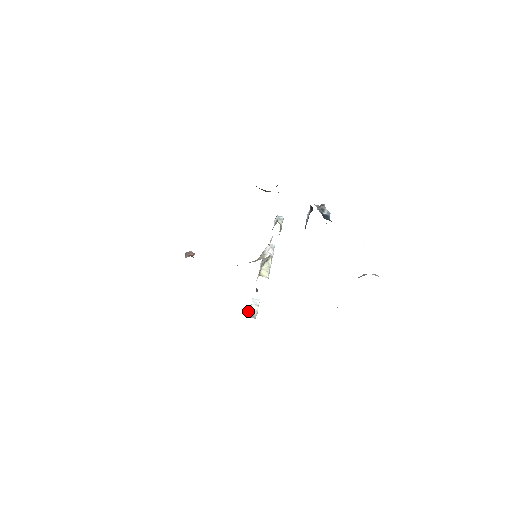
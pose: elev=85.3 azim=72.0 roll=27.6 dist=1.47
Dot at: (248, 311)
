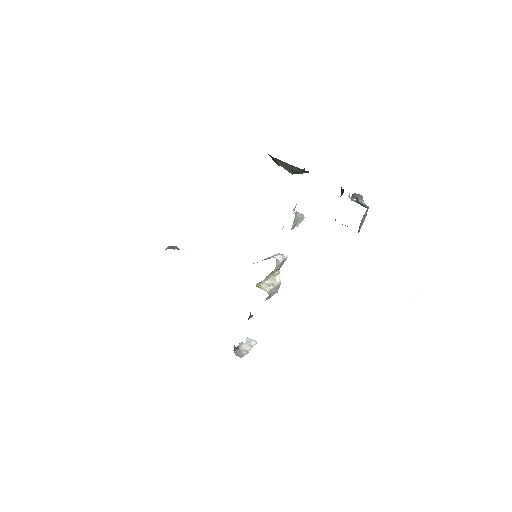
Dot at: occluded
